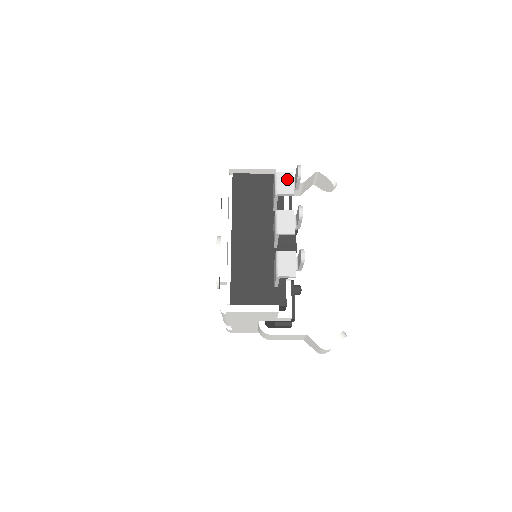
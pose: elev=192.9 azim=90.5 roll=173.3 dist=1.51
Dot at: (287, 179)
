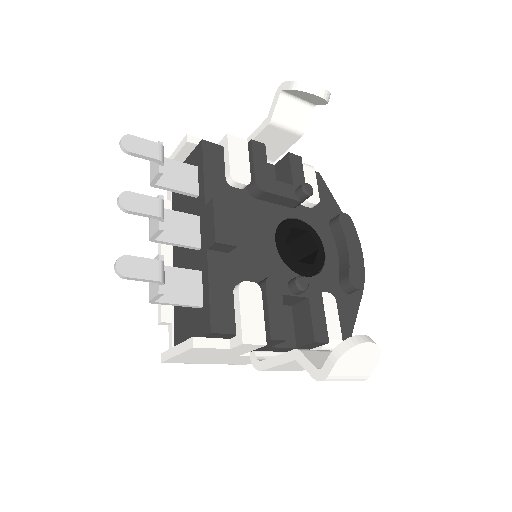
Dot at: occluded
